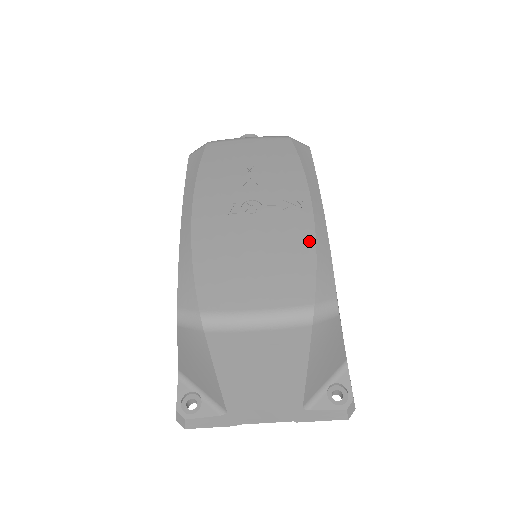
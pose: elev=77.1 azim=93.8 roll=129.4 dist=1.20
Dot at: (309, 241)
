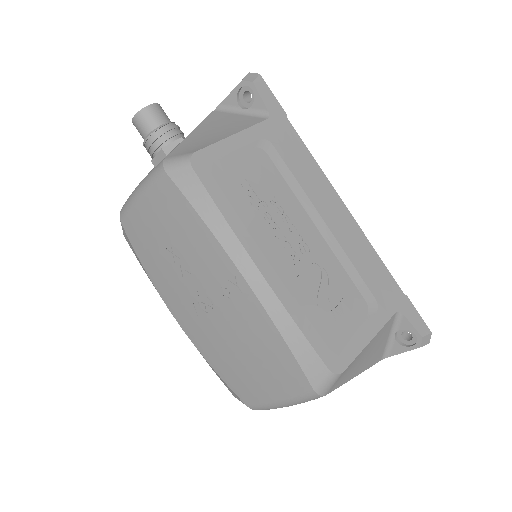
Dot at: (270, 329)
